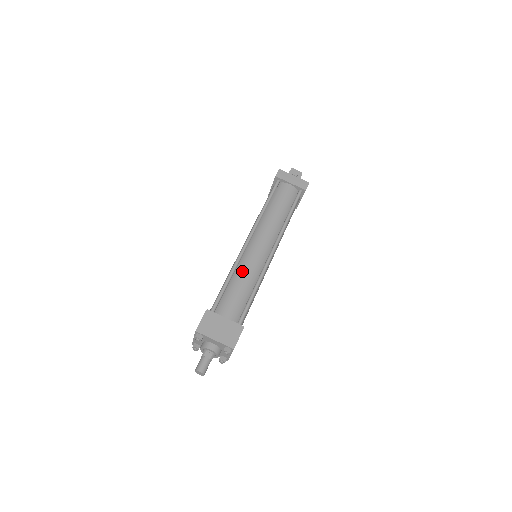
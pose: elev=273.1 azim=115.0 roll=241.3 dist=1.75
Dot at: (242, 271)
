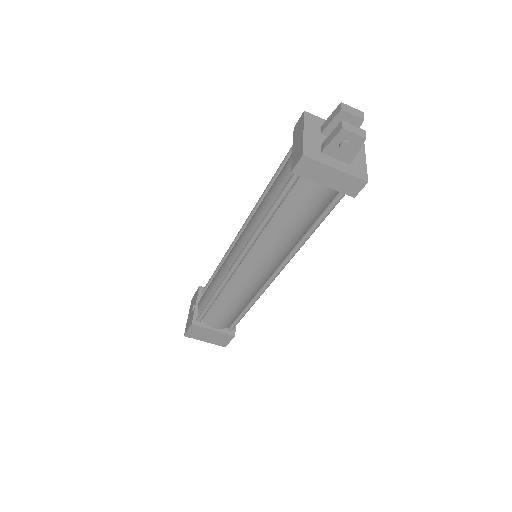
Dot at: (230, 295)
